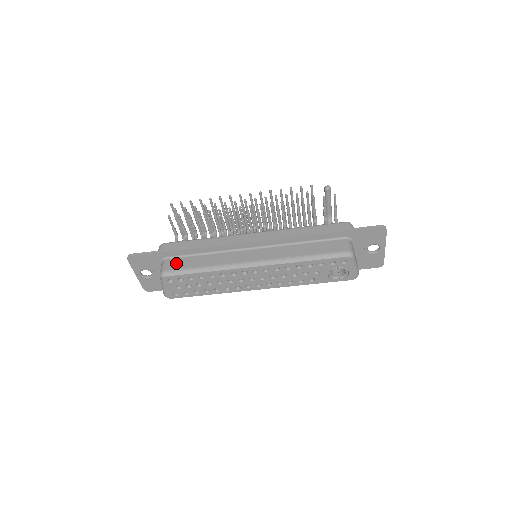
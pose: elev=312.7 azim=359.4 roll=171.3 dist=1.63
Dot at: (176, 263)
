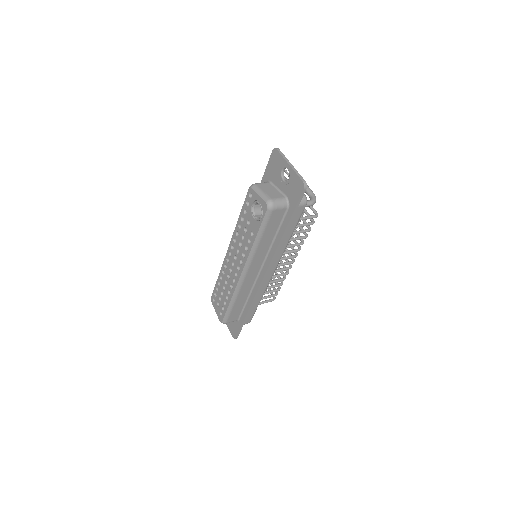
Dot at: occluded
